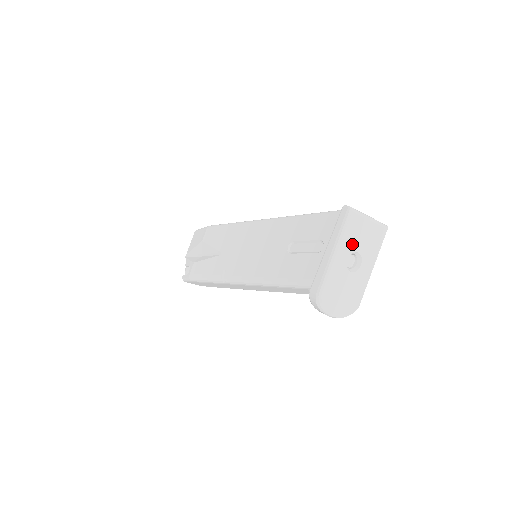
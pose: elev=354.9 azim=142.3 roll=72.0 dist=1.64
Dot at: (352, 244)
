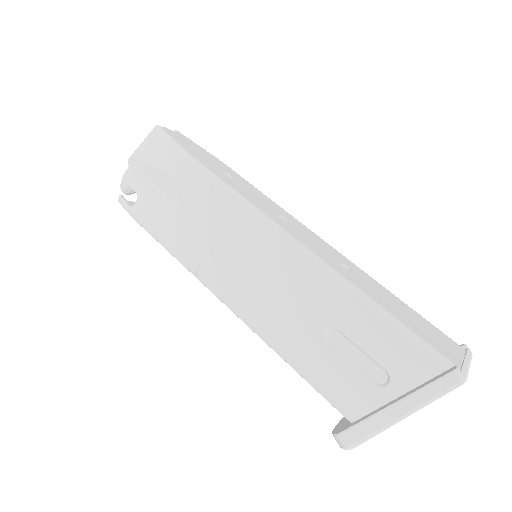
Dot at: occluded
